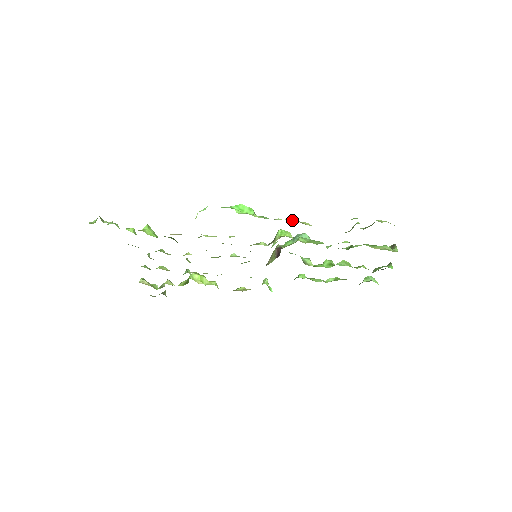
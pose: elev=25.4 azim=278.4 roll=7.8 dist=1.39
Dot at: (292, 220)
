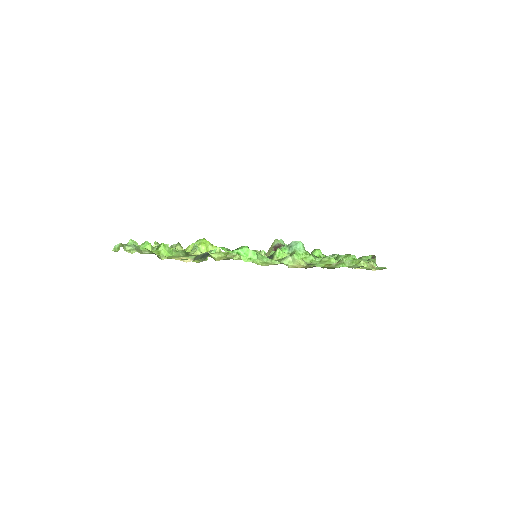
Dot at: (289, 264)
